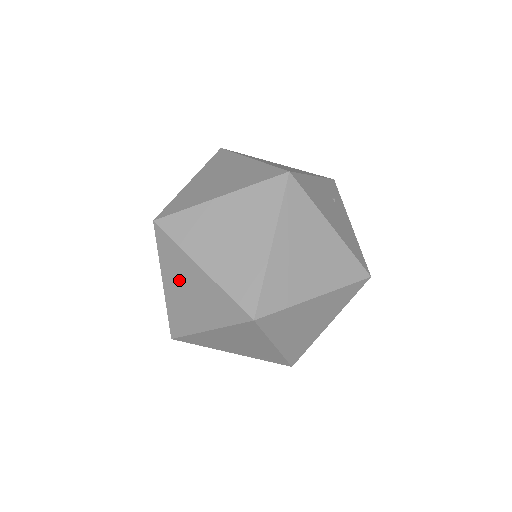
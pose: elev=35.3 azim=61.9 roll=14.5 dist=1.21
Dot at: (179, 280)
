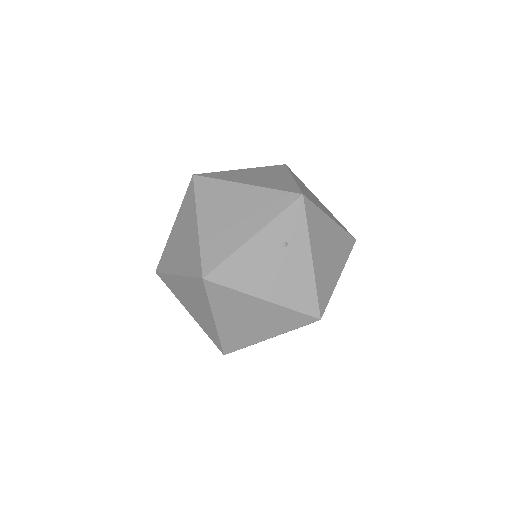
Dot at: occluded
